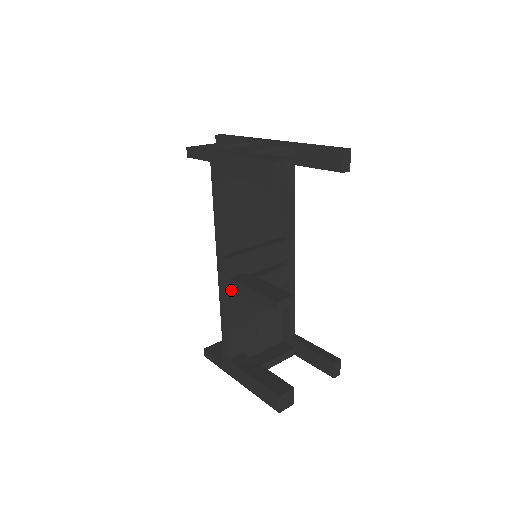
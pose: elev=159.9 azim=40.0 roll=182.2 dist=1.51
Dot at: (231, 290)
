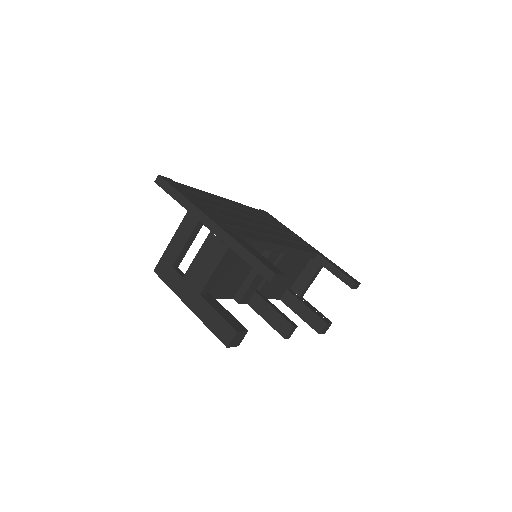
Dot at: occluded
